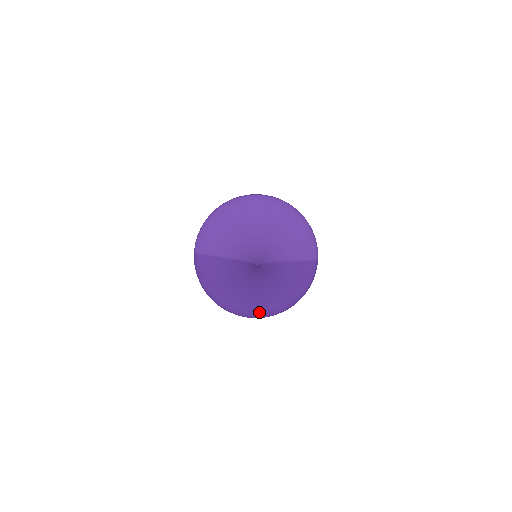
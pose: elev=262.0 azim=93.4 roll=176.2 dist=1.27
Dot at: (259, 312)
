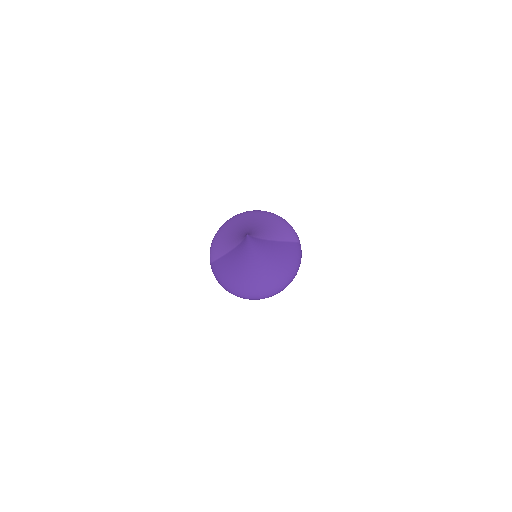
Dot at: (268, 290)
